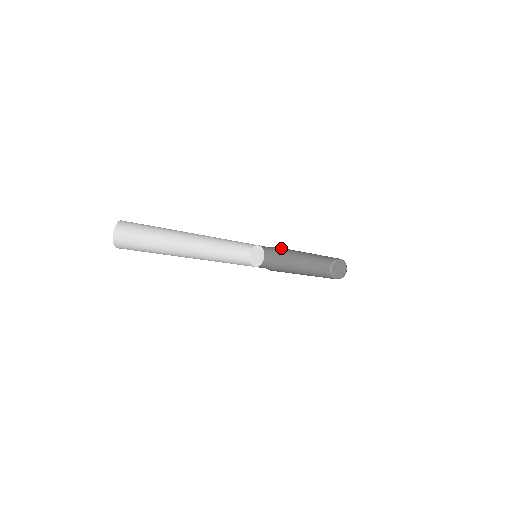
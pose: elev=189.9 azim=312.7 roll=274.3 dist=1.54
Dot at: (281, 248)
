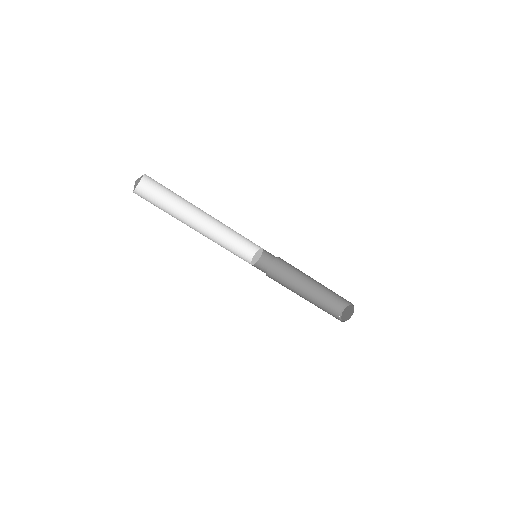
Dot at: (280, 269)
